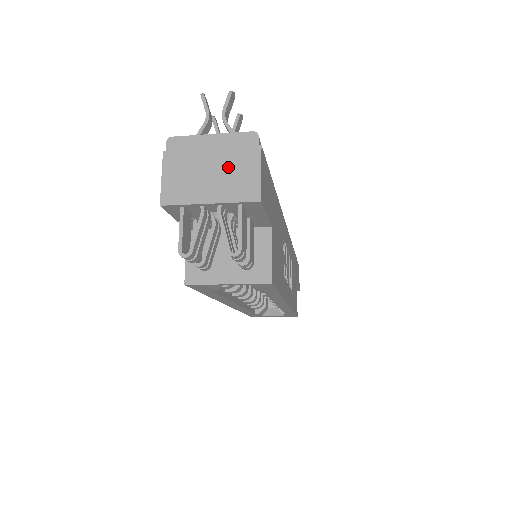
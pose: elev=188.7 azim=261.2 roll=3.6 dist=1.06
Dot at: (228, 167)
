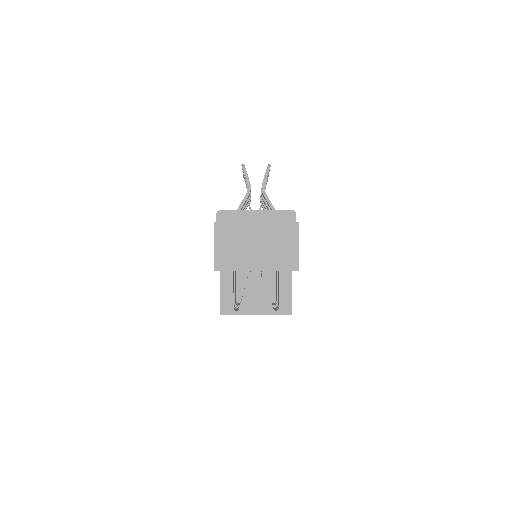
Dot at: (271, 240)
